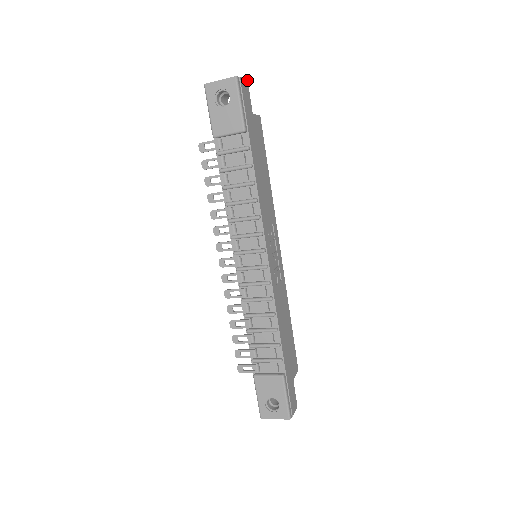
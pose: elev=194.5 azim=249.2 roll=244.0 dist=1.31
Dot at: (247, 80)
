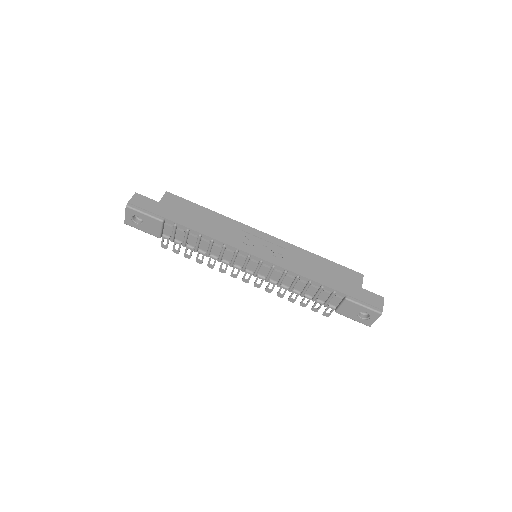
Dot at: (135, 193)
